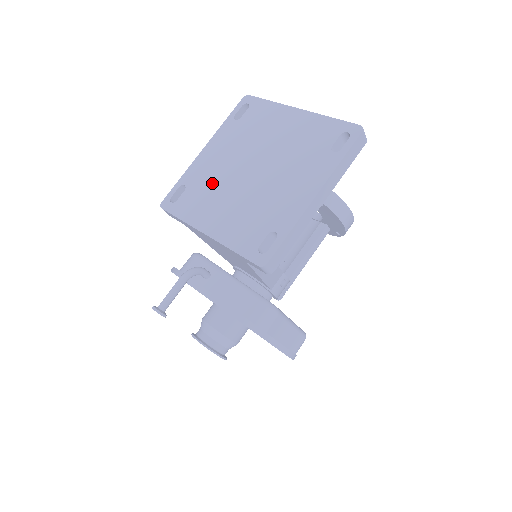
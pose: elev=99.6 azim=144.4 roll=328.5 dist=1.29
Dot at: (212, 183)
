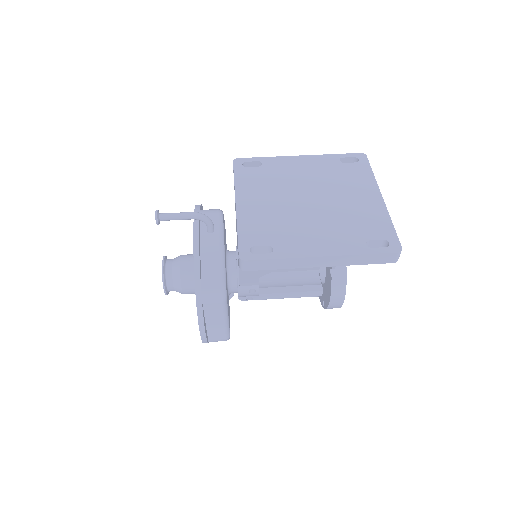
Dot at: (278, 181)
